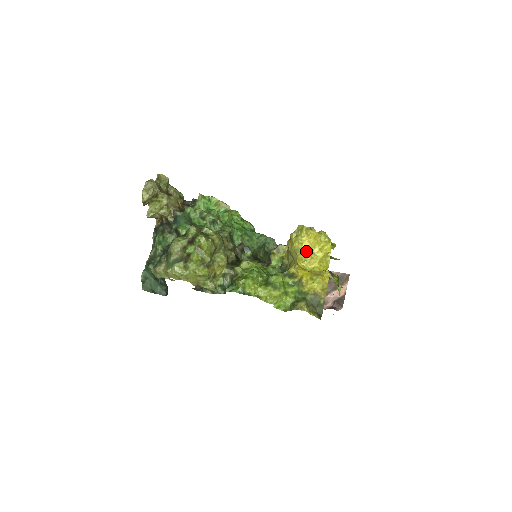
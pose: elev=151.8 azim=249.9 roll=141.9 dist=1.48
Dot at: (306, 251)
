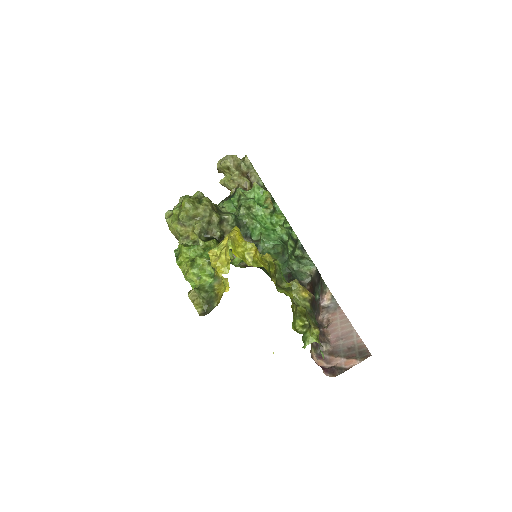
Dot at: (220, 248)
